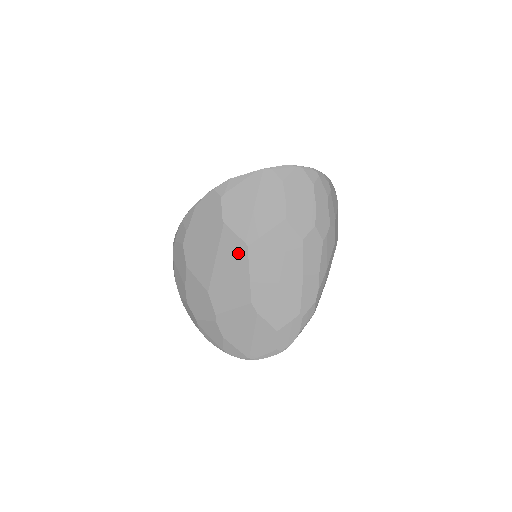
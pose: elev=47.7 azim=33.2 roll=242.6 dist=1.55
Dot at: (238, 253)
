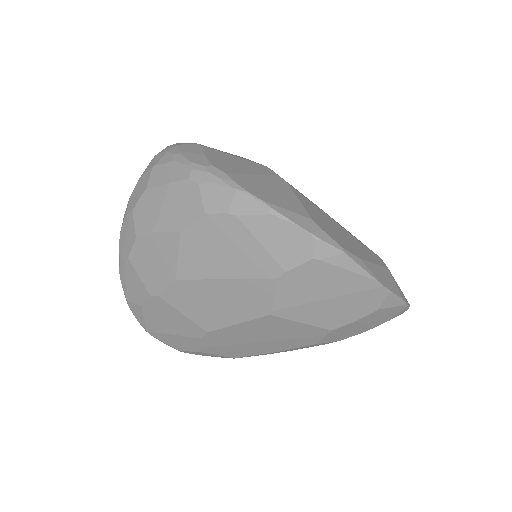
Dot at: (253, 305)
